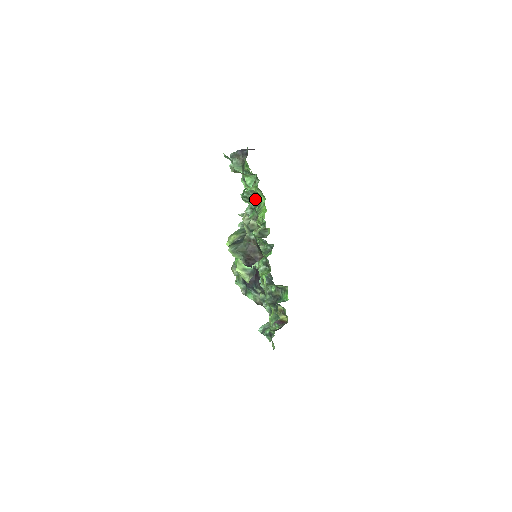
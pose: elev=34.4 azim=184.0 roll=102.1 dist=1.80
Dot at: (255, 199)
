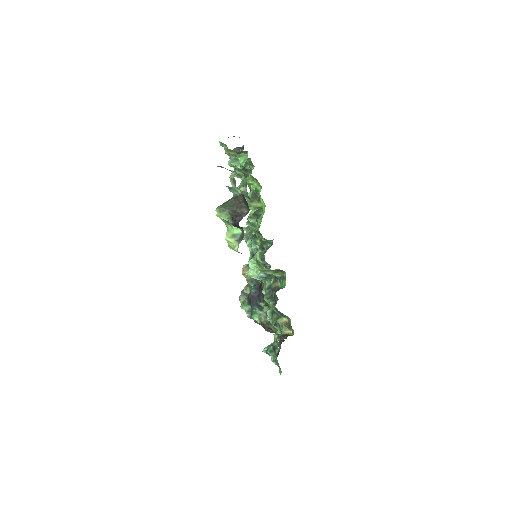
Dot at: occluded
